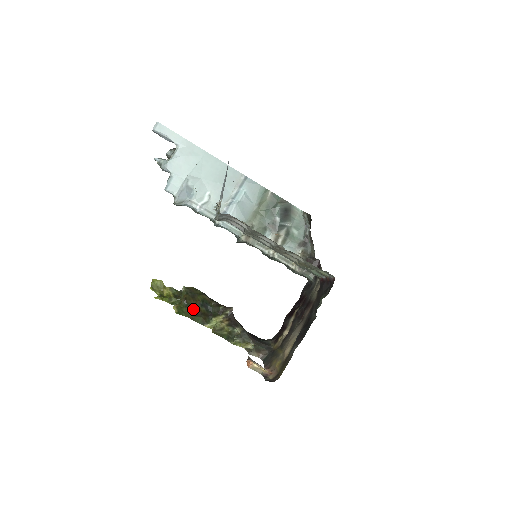
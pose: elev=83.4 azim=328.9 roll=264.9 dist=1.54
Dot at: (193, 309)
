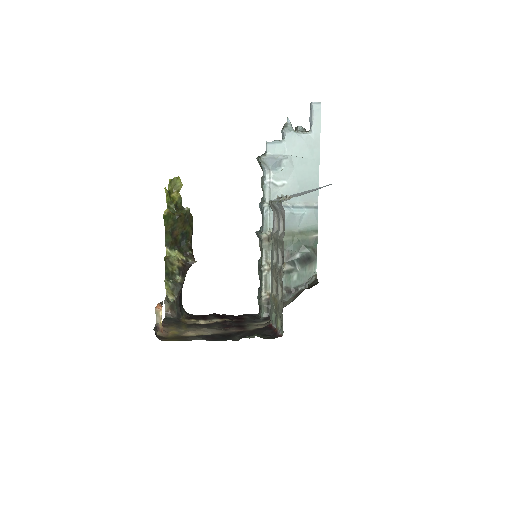
Dot at: (175, 228)
